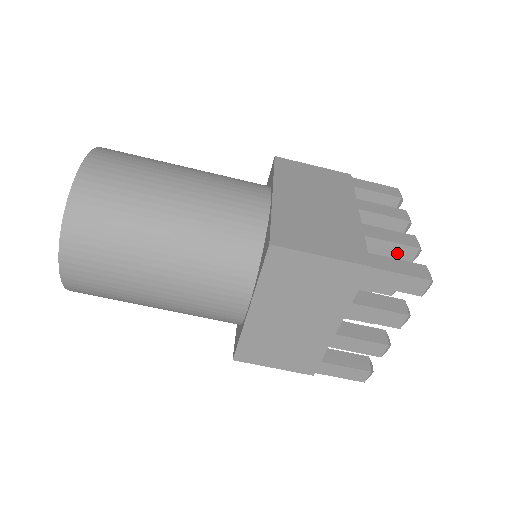
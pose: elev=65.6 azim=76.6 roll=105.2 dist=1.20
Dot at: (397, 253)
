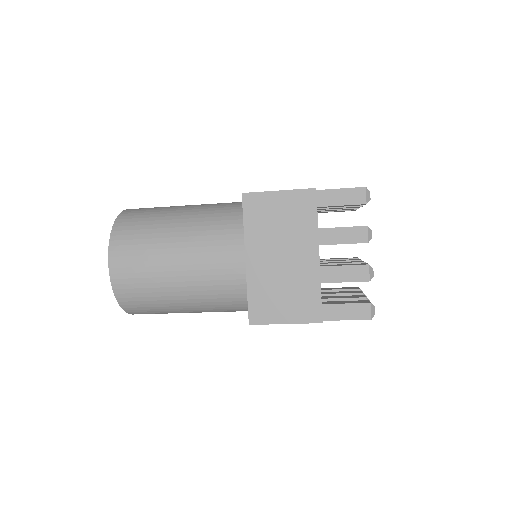
Dot at: occluded
